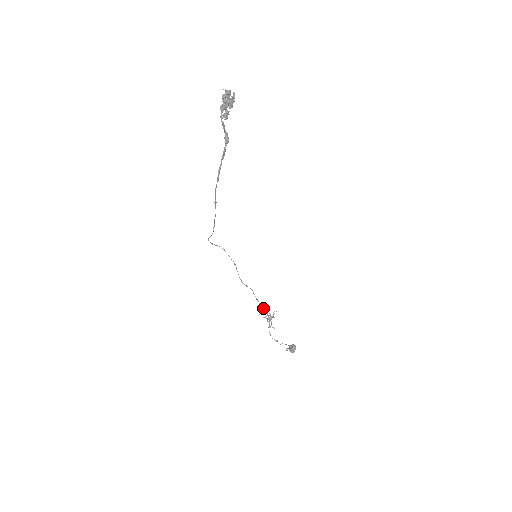
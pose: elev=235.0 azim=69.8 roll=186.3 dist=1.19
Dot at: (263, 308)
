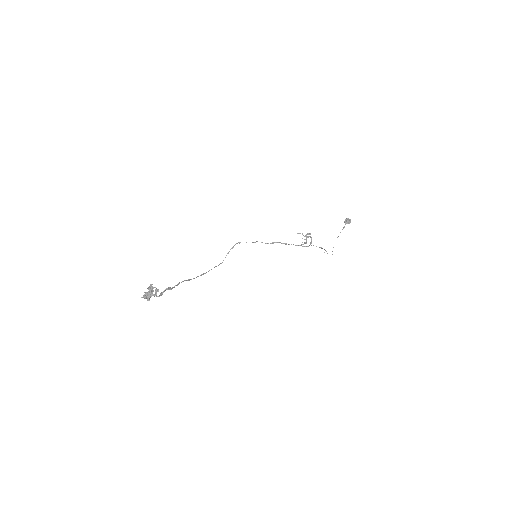
Dot at: occluded
